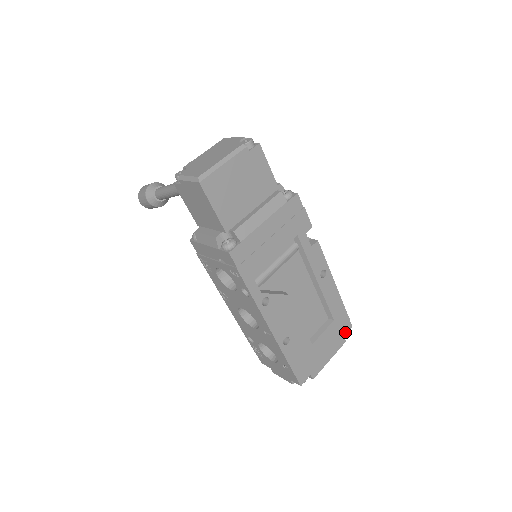
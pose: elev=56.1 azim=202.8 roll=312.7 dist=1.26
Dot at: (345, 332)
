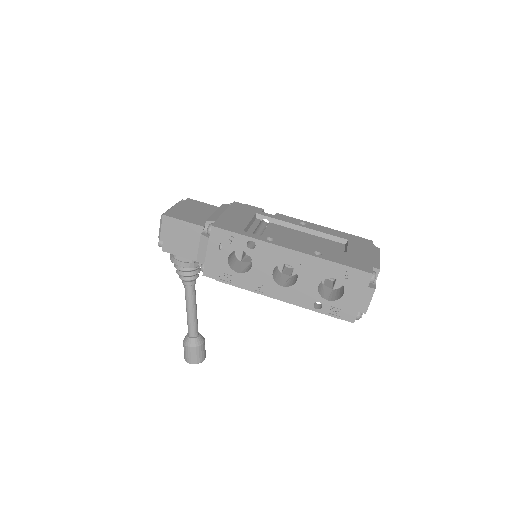
Dot at: (370, 244)
